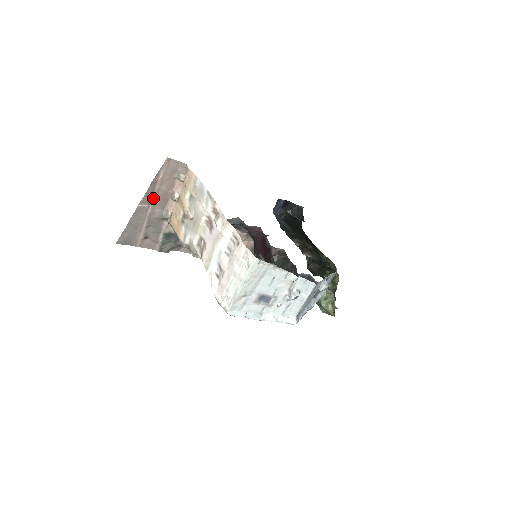
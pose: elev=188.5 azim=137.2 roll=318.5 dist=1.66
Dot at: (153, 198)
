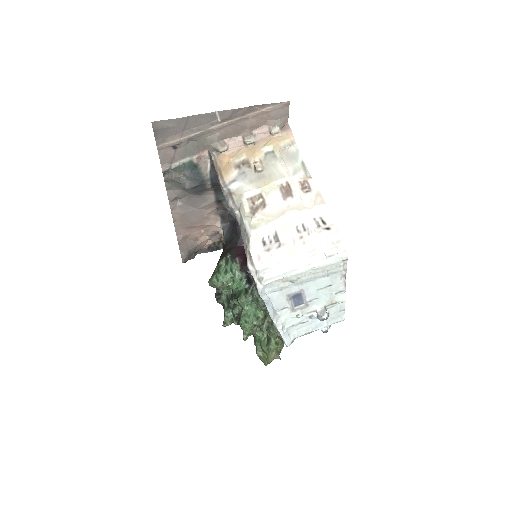
Dot at: (233, 120)
